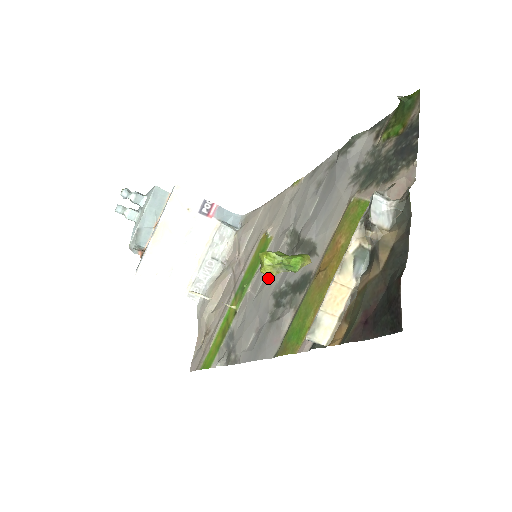
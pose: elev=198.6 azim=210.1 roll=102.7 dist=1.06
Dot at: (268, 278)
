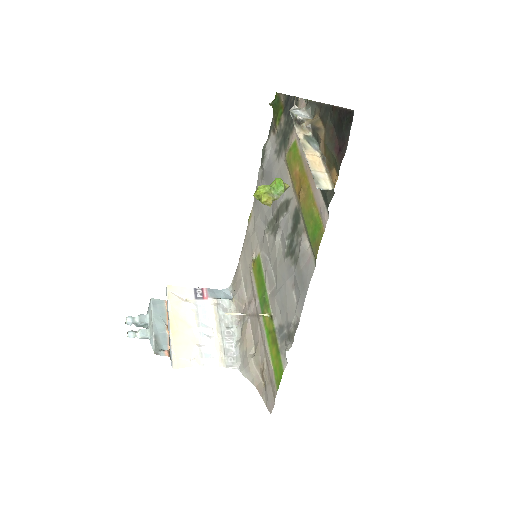
Dot at: (275, 262)
